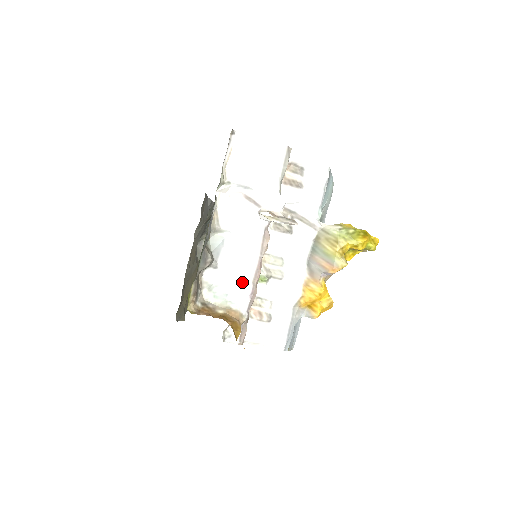
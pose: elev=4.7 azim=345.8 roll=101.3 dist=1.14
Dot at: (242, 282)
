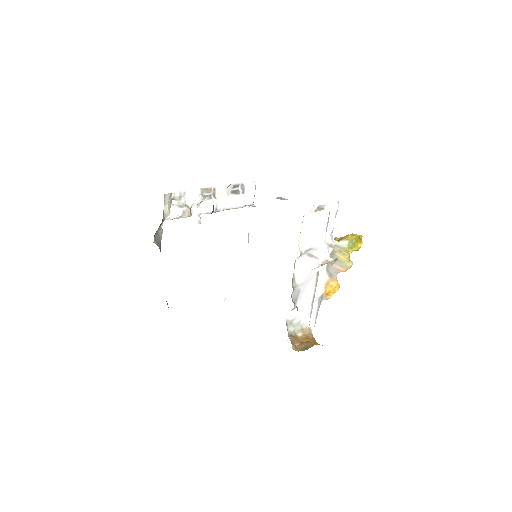
Dot at: (307, 309)
